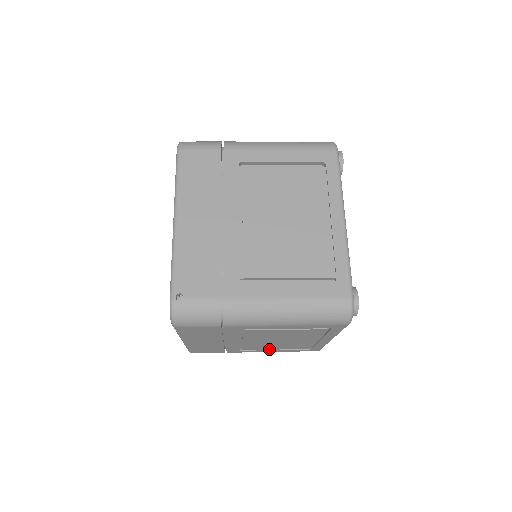
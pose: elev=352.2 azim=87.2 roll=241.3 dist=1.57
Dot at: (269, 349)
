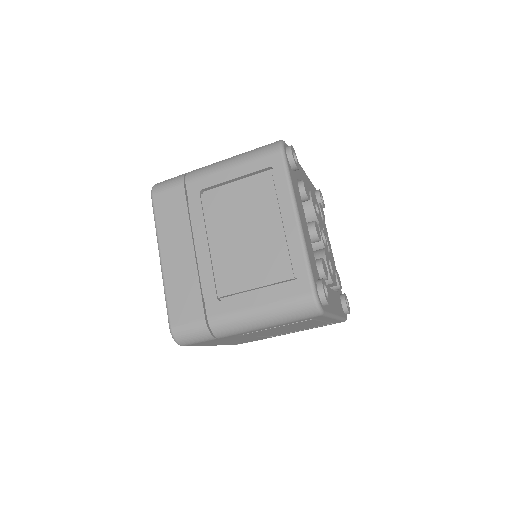
Dot at: (249, 289)
